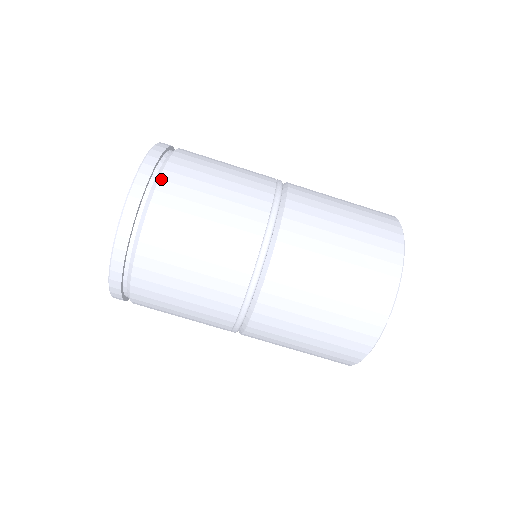
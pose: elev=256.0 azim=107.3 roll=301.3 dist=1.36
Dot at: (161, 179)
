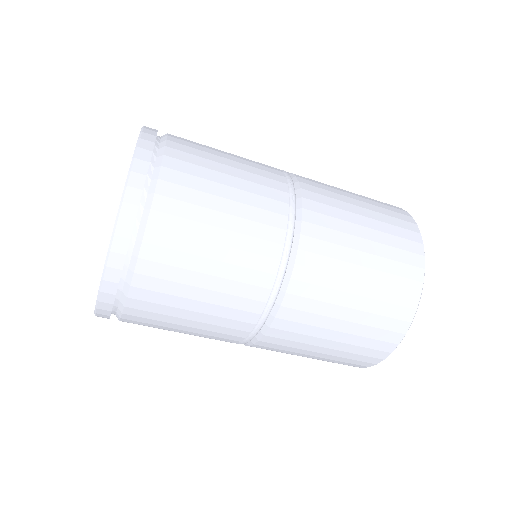
Dot at: (129, 298)
